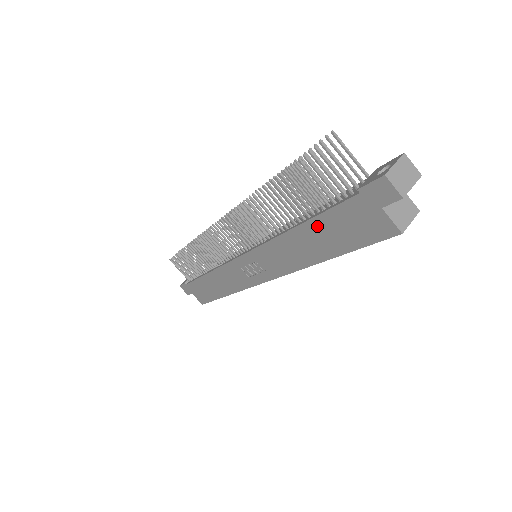
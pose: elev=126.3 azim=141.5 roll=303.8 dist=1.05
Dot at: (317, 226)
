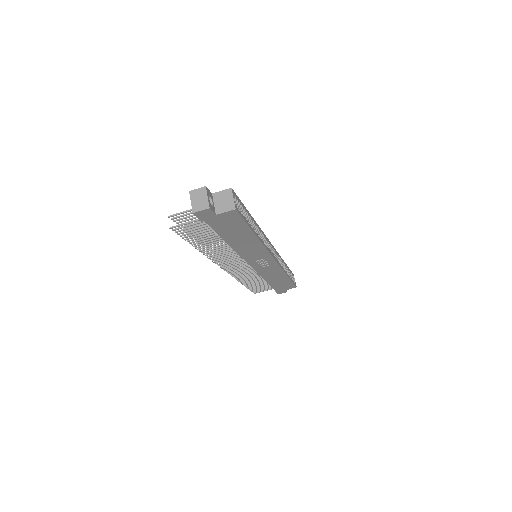
Dot at: (228, 237)
